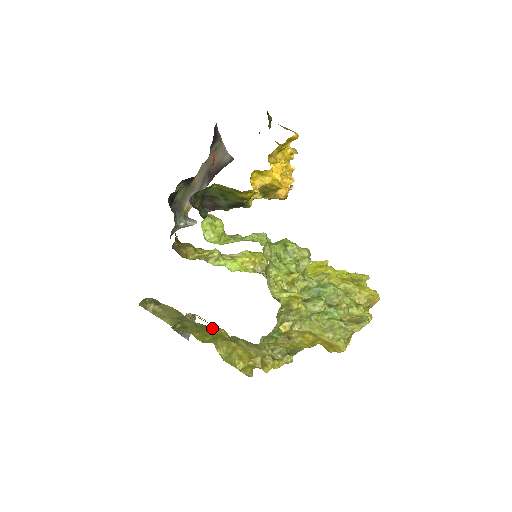
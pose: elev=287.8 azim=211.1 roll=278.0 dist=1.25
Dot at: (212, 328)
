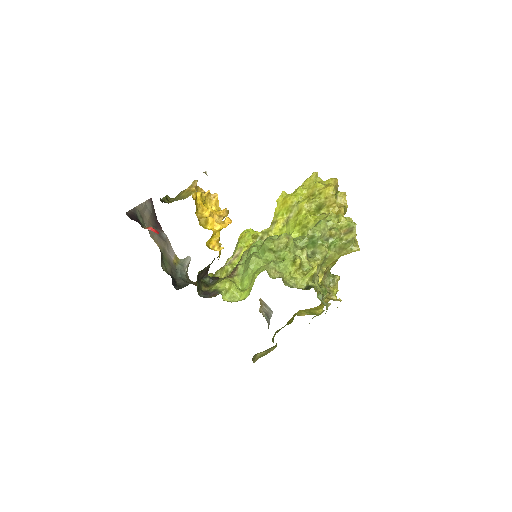
Dot at: (290, 319)
